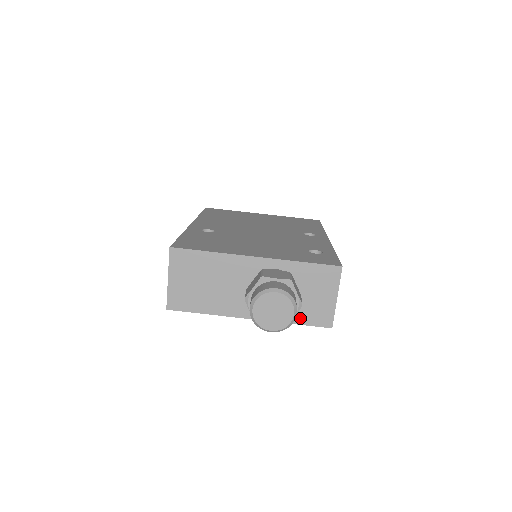
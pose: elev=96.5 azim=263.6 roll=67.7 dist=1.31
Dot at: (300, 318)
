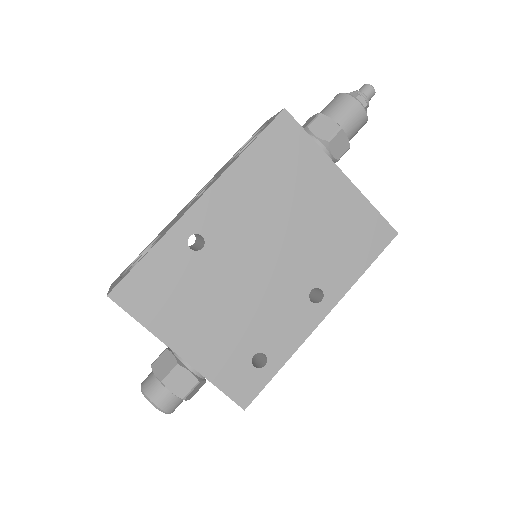
Dot at: occluded
